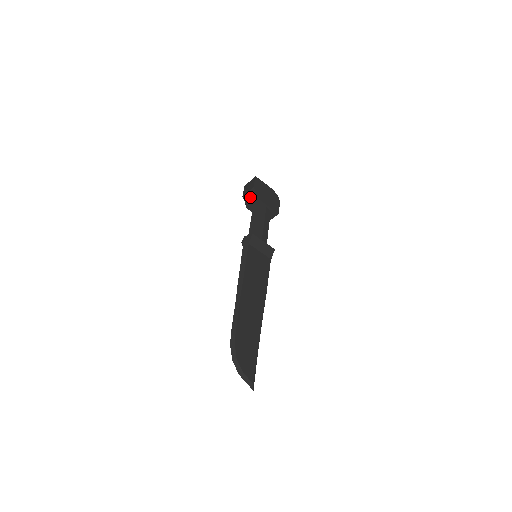
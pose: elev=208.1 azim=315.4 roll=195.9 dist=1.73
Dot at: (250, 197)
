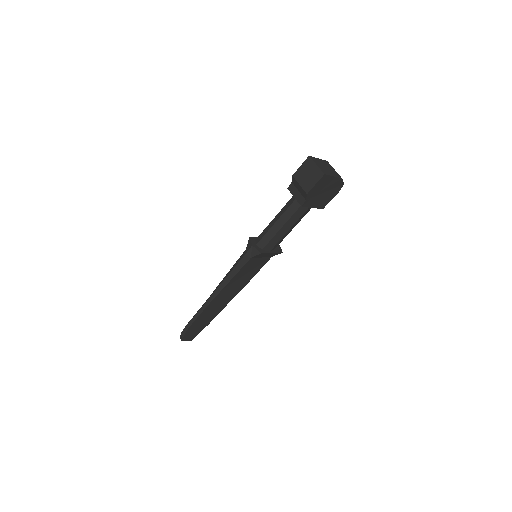
Dot at: (298, 190)
